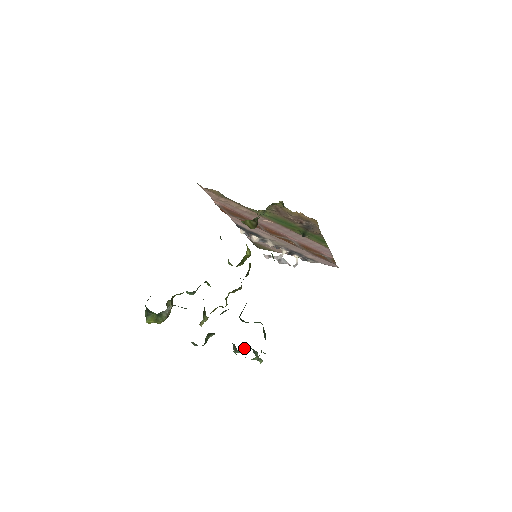
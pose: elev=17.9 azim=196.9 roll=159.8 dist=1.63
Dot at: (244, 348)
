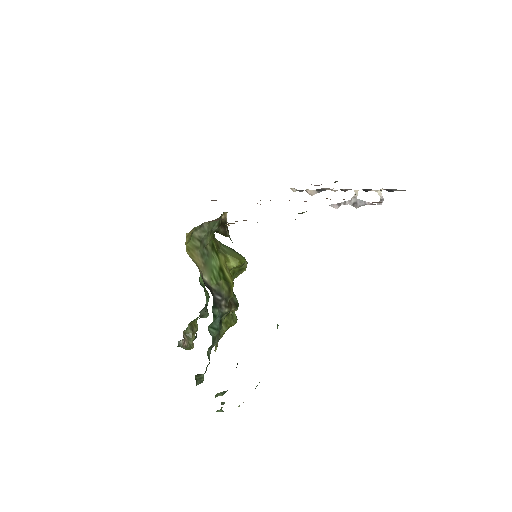
Dot at: (218, 394)
